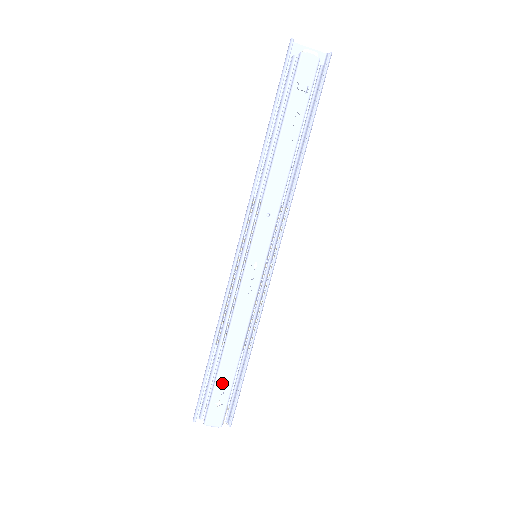
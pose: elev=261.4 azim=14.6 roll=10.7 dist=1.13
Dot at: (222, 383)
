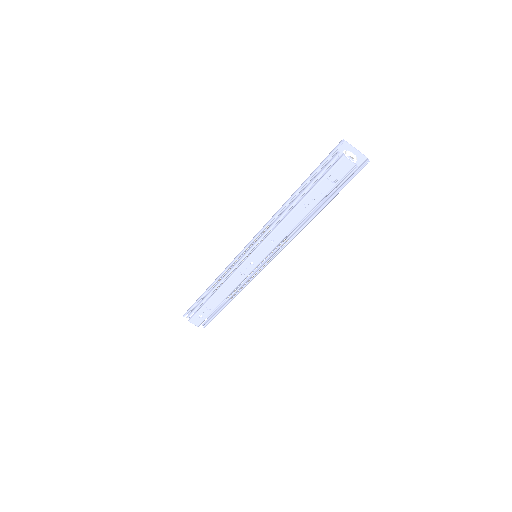
Dot at: occluded
